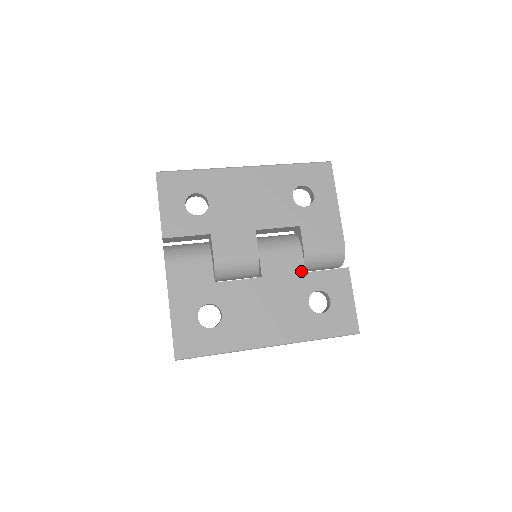
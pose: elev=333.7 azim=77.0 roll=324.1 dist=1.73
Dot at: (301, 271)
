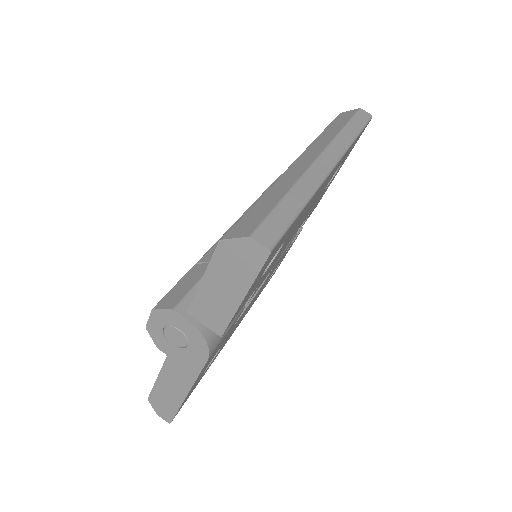
Dot at: occluded
